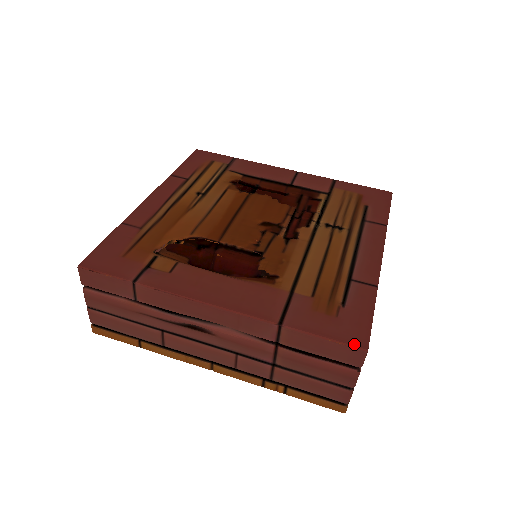
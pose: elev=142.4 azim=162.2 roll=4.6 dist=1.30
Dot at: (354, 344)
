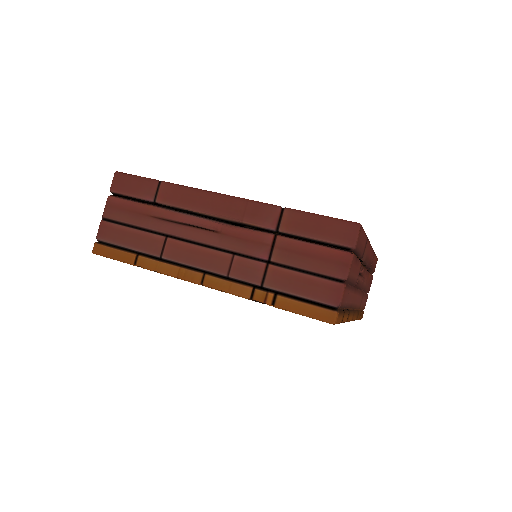
Dot at: (349, 221)
